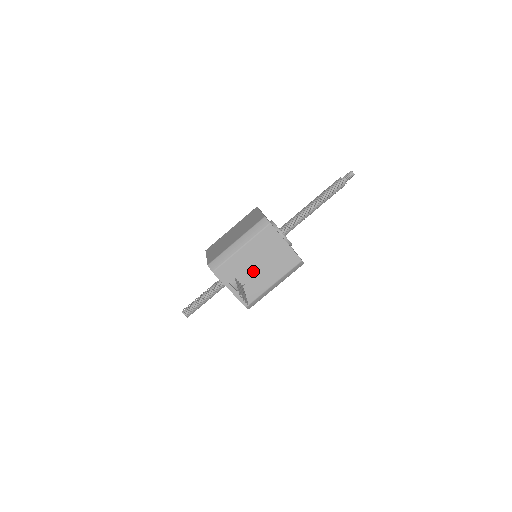
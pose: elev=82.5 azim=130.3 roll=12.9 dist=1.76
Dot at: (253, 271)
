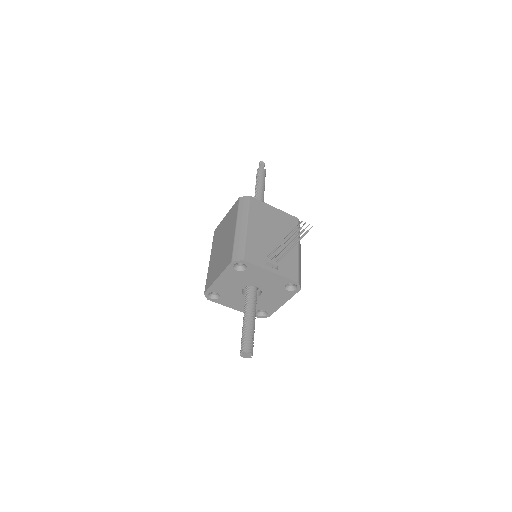
Dot at: (273, 244)
